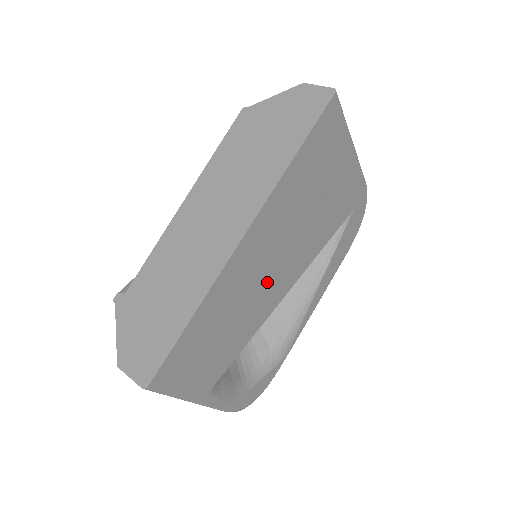
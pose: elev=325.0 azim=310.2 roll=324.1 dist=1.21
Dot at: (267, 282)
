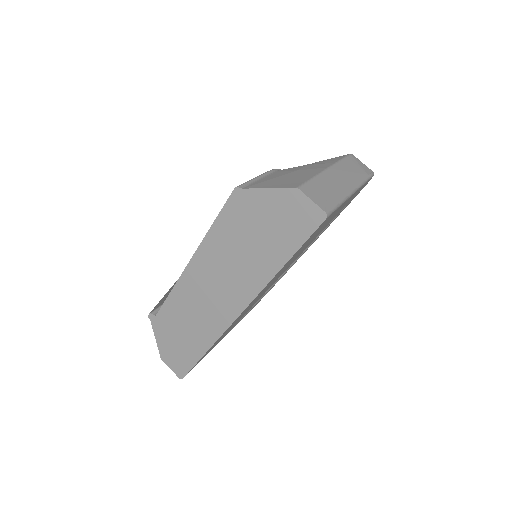
Dot at: occluded
